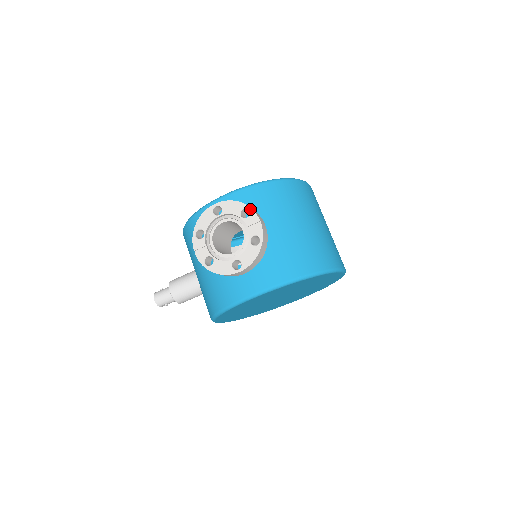
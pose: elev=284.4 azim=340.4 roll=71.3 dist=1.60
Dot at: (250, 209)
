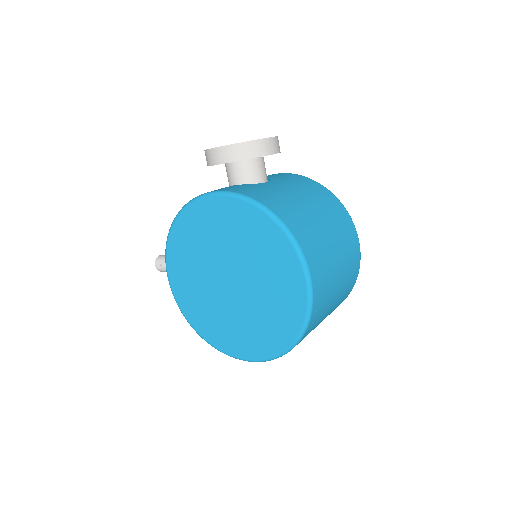
Dot at: (277, 136)
